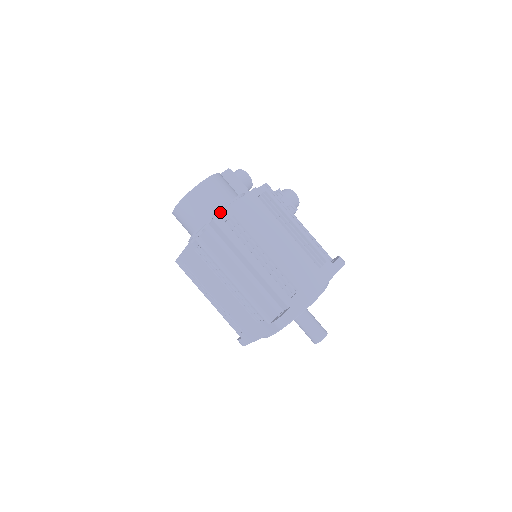
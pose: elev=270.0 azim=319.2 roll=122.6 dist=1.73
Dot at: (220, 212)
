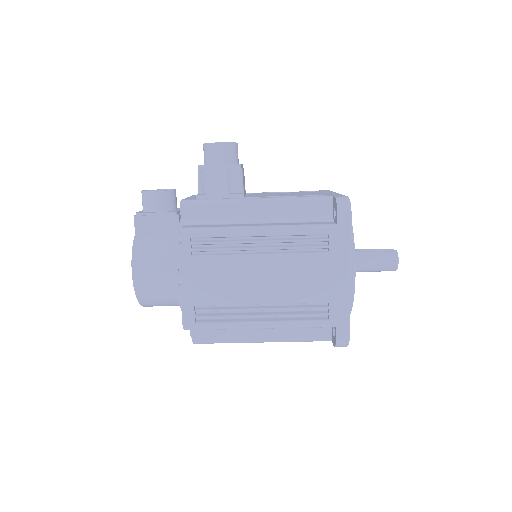
Dot at: occluded
